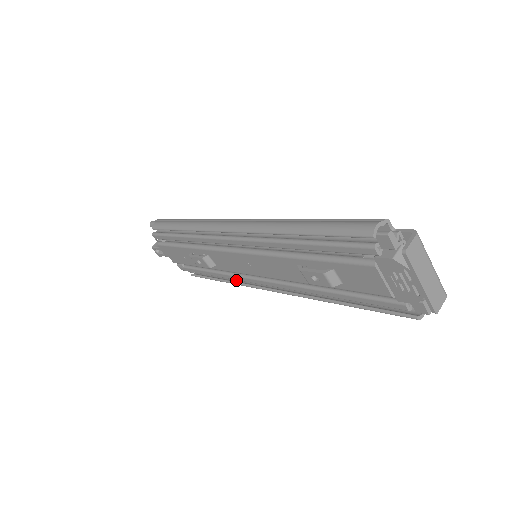
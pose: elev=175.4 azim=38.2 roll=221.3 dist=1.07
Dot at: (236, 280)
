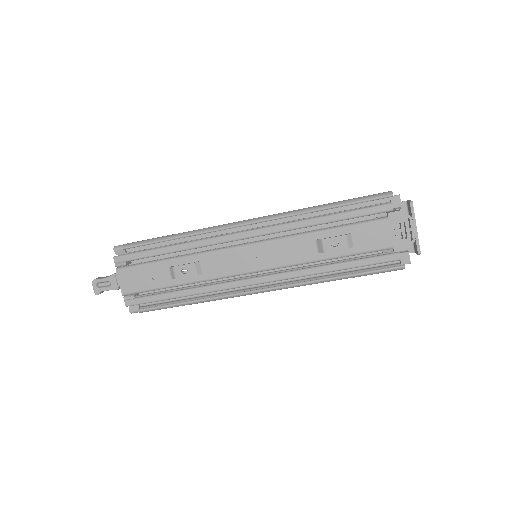
Dot at: (209, 299)
